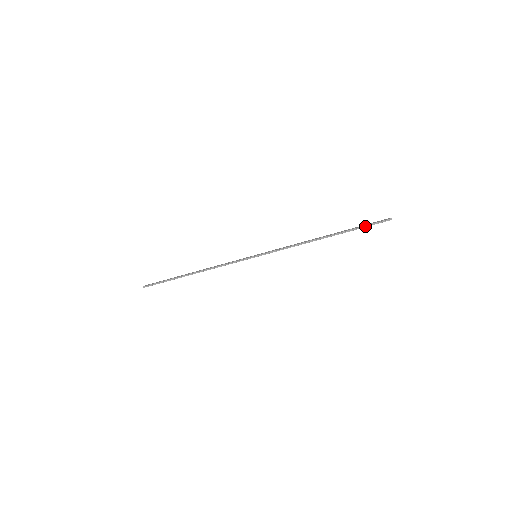
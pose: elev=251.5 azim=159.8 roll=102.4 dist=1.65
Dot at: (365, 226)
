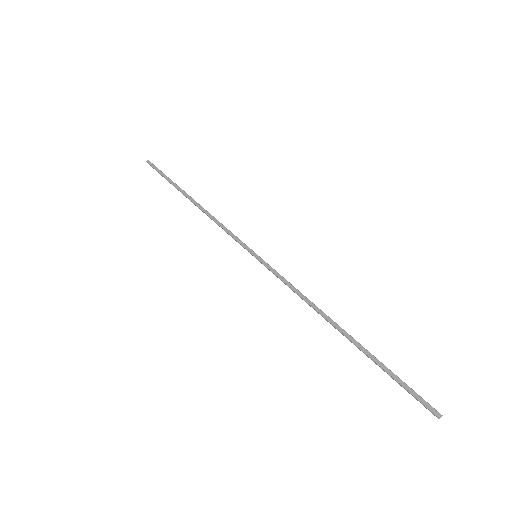
Dot at: (397, 381)
